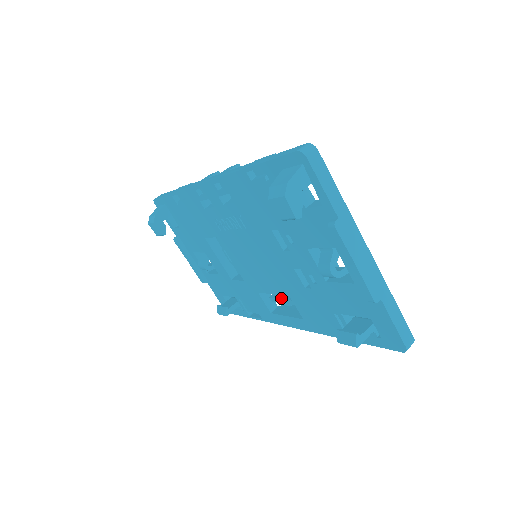
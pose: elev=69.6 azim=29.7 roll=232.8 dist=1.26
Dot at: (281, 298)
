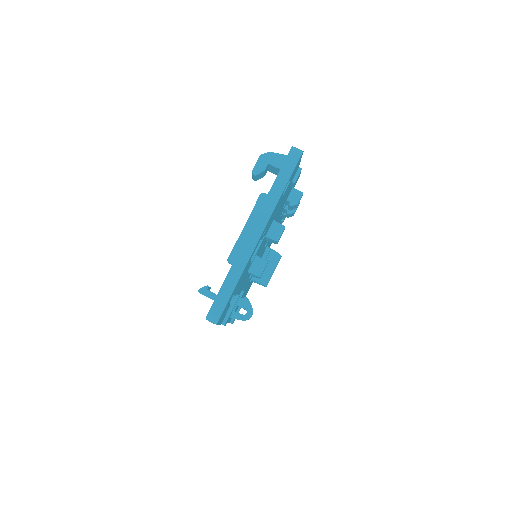
Dot at: occluded
